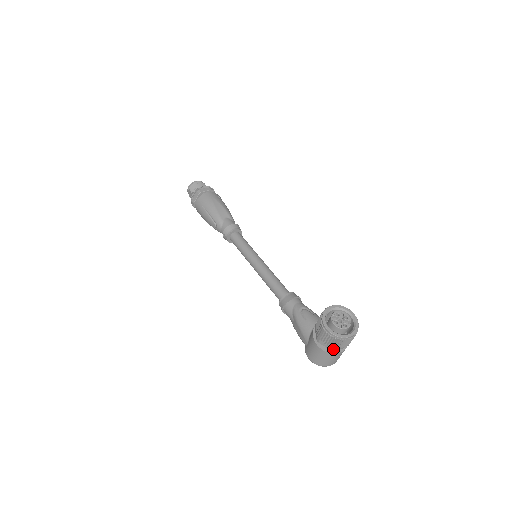
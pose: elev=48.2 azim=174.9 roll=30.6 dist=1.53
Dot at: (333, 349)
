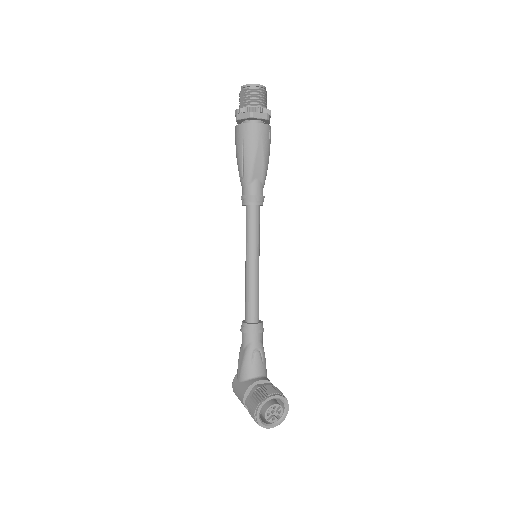
Dot at: occluded
